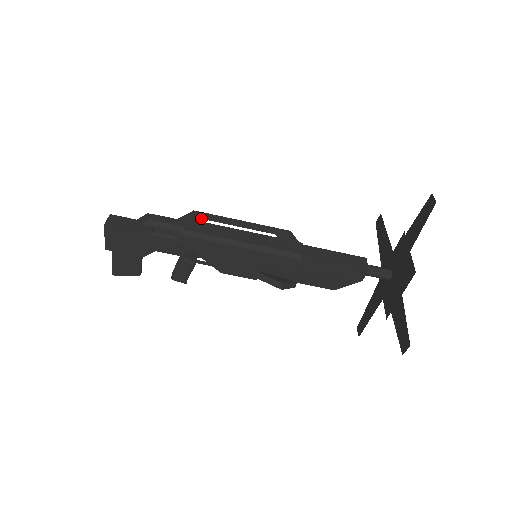
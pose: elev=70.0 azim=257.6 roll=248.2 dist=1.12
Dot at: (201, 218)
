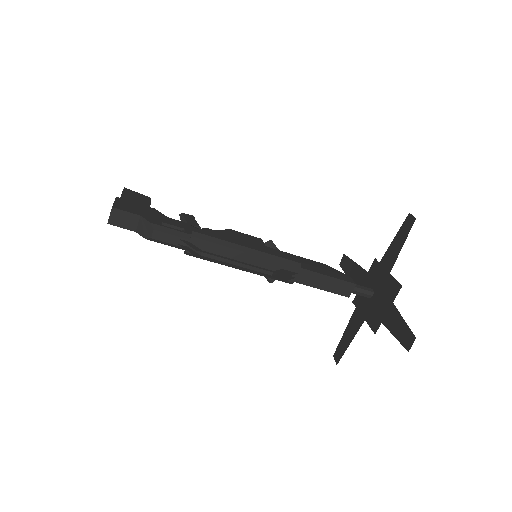
Dot at: (202, 256)
